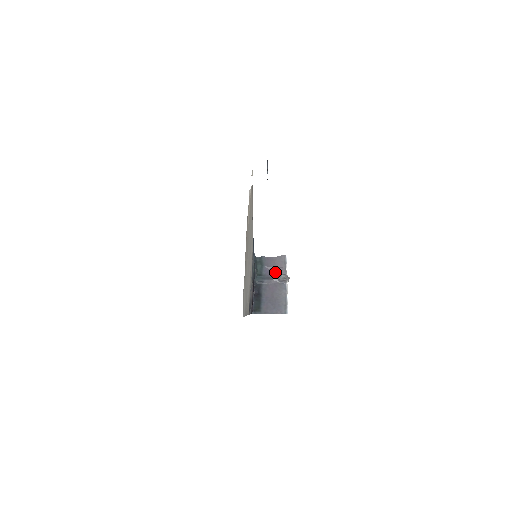
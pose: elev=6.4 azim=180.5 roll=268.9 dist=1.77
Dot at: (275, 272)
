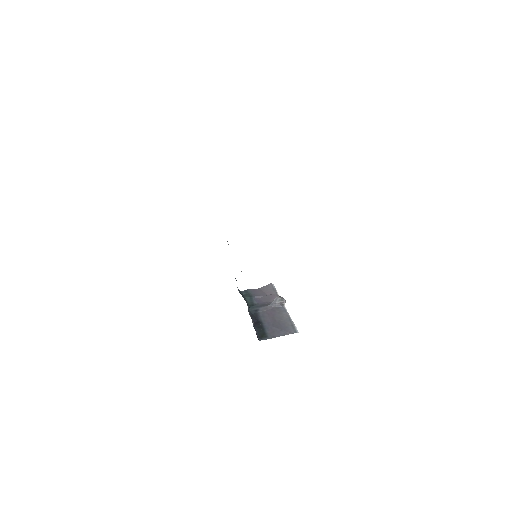
Dot at: (267, 299)
